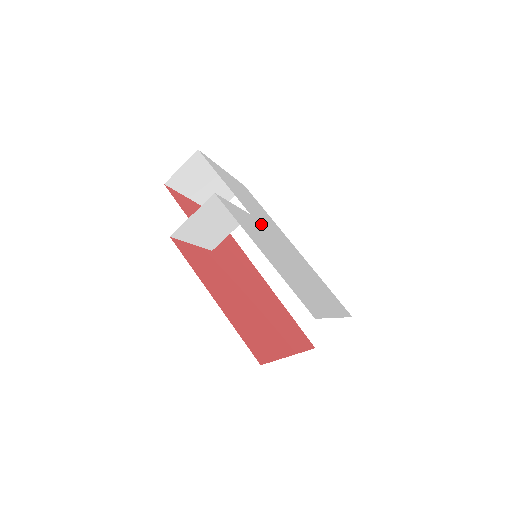
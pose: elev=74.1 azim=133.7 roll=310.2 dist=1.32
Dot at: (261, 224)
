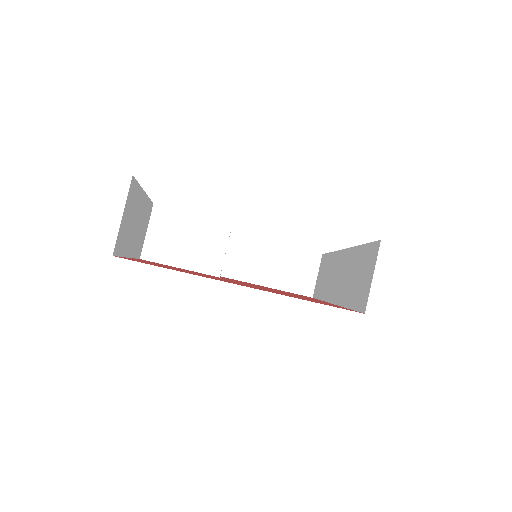
Dot at: occluded
